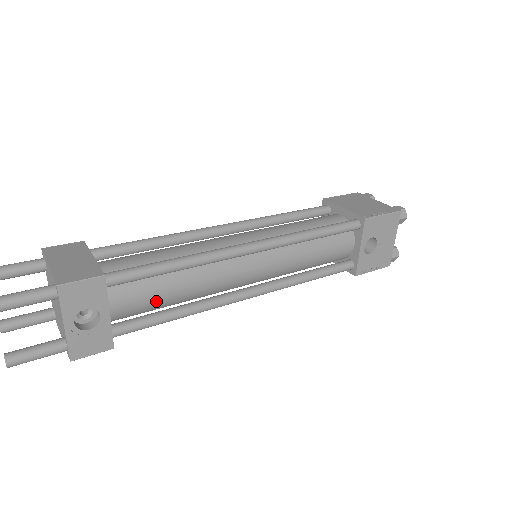
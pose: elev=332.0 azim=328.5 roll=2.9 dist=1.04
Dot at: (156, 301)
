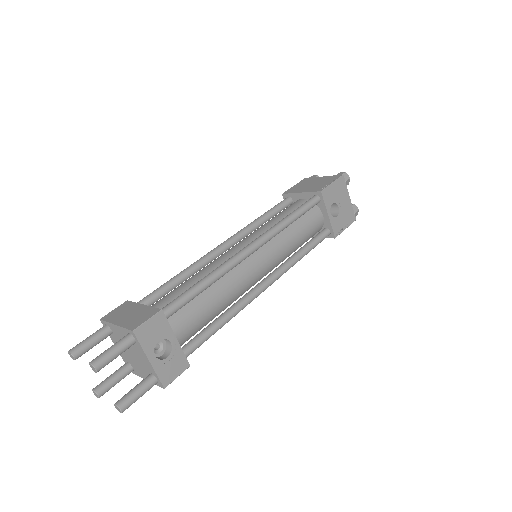
Dot at: (203, 317)
